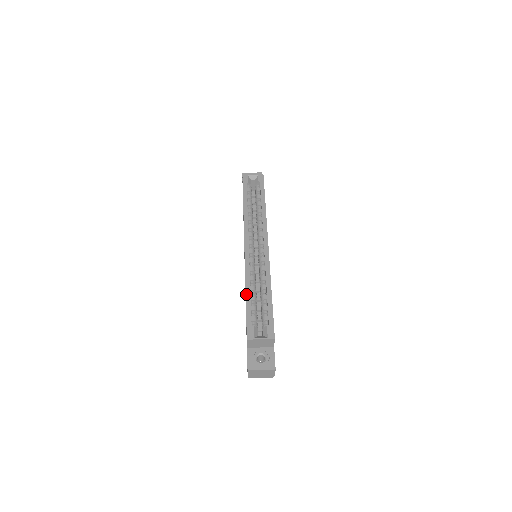
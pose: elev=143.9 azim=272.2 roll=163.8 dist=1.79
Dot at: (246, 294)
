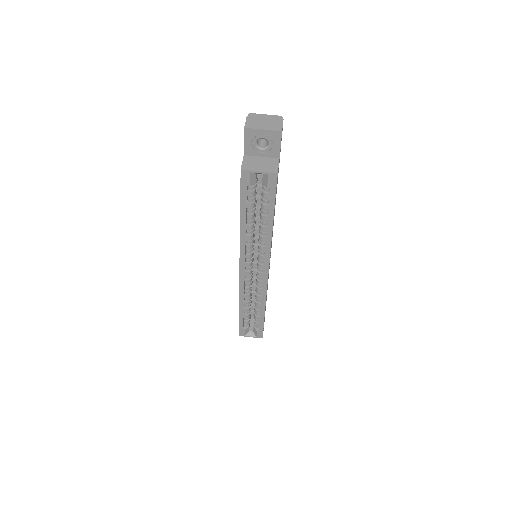
Dot at: (239, 310)
